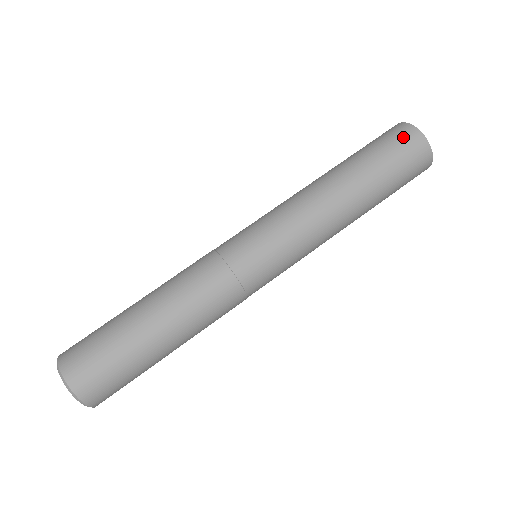
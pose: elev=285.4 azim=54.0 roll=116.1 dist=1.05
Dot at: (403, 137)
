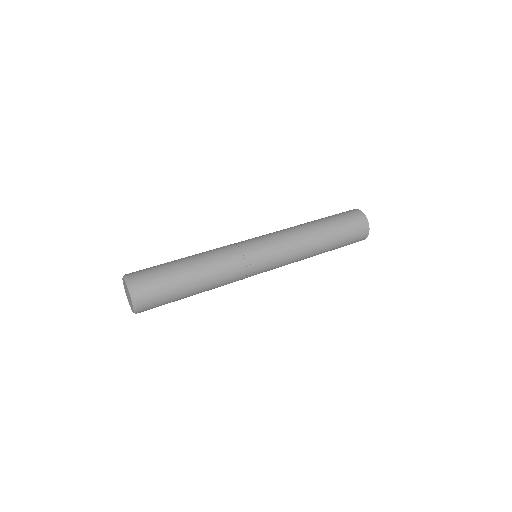
Dot at: (356, 216)
